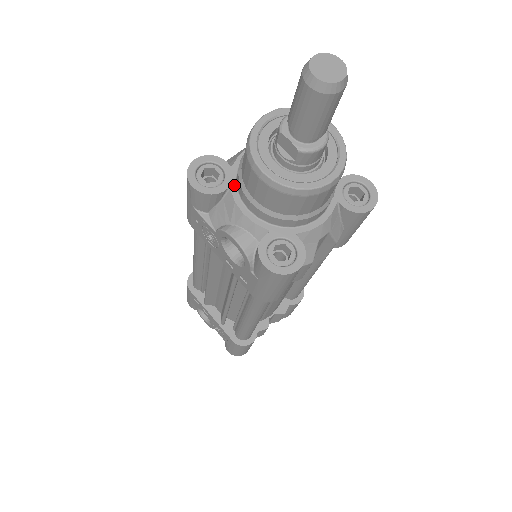
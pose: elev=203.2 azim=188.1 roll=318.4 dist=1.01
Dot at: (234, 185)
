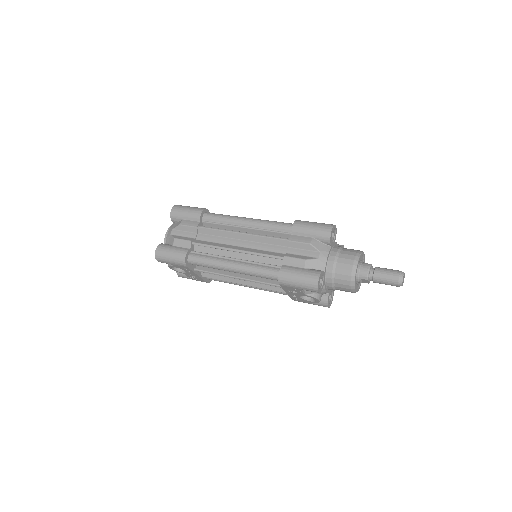
Dot at: (325, 281)
